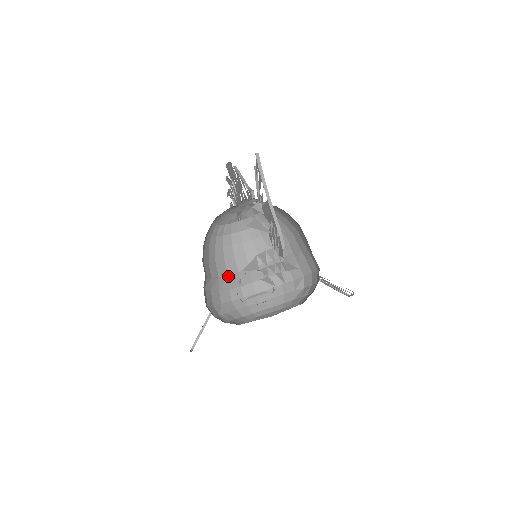
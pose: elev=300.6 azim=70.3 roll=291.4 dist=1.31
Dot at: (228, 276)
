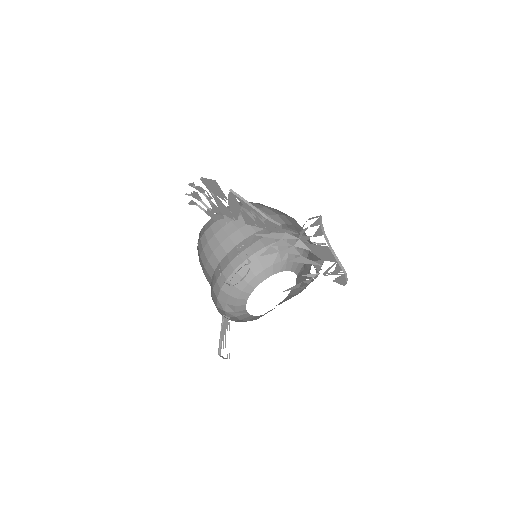
Dot at: (214, 272)
